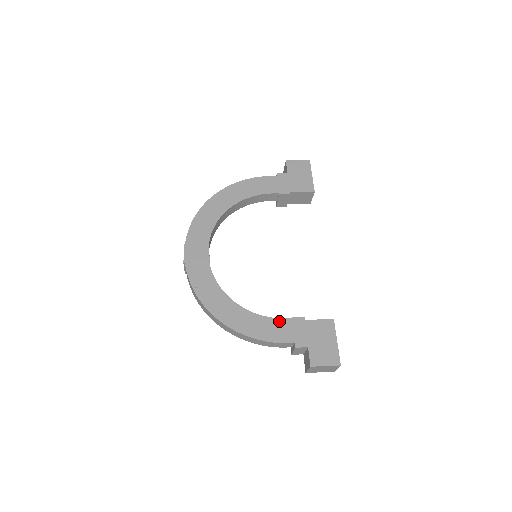
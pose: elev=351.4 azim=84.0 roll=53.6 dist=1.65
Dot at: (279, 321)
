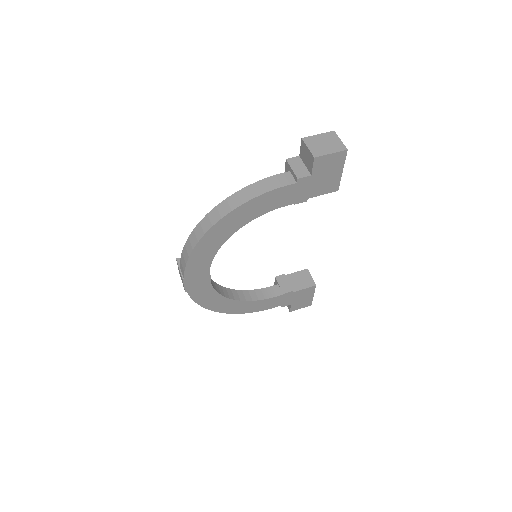
Dot at: (272, 299)
